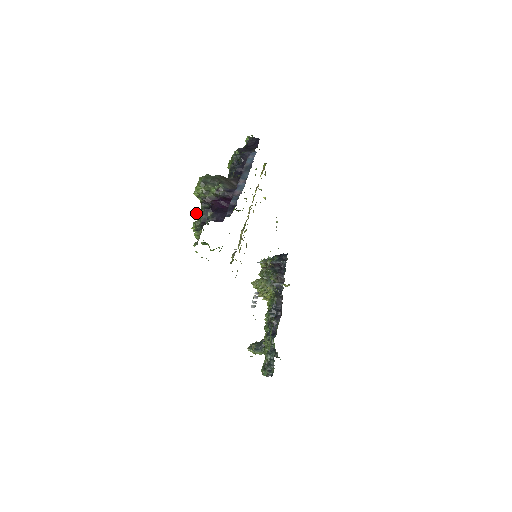
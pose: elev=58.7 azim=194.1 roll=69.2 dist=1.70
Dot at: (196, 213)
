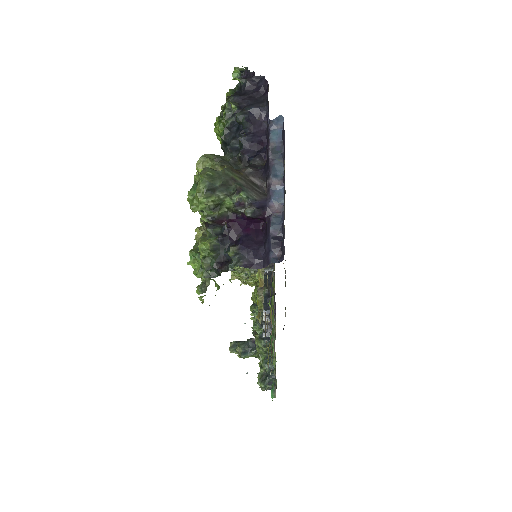
Dot at: (200, 244)
